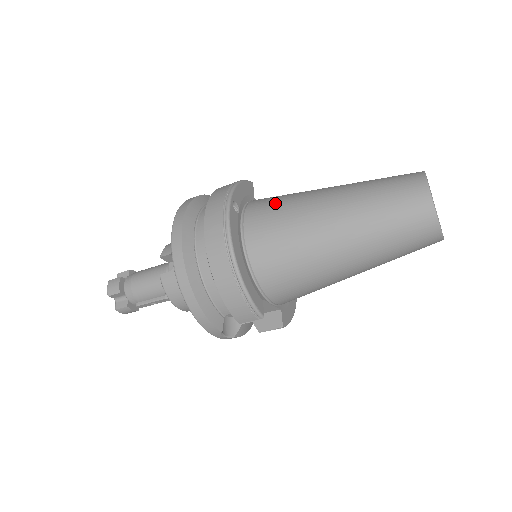
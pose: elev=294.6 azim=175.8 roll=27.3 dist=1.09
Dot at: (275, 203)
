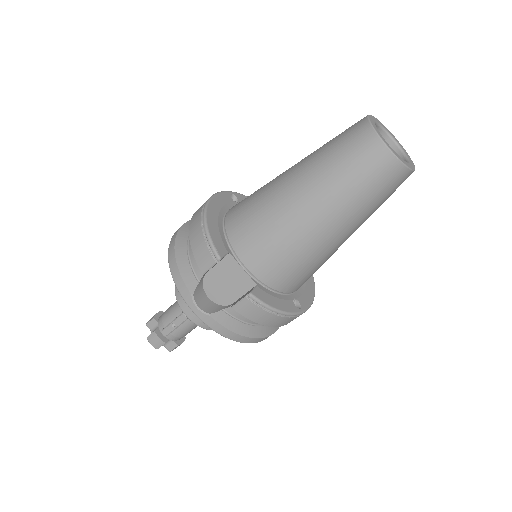
Dot at: occluded
